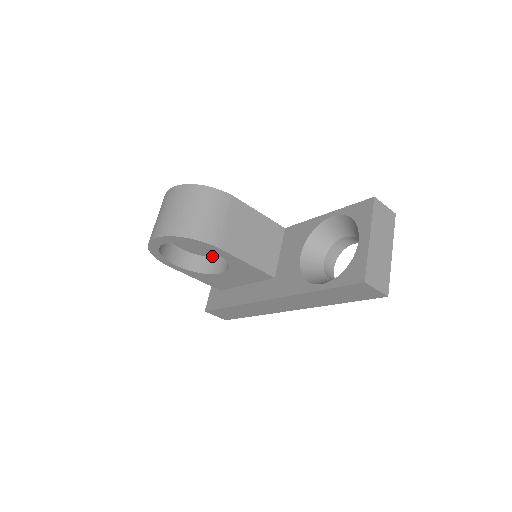
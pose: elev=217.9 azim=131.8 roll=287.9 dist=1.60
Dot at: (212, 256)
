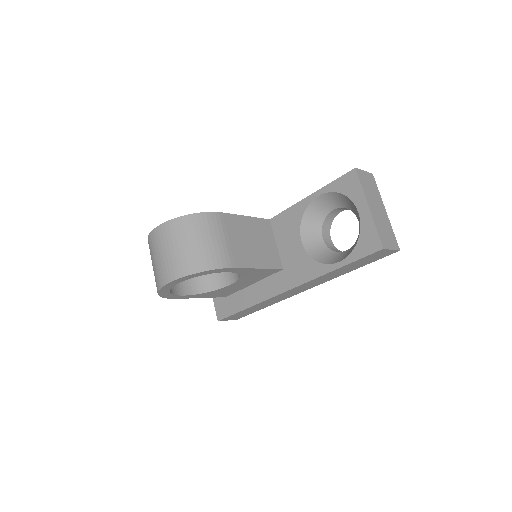
Dot at: occluded
